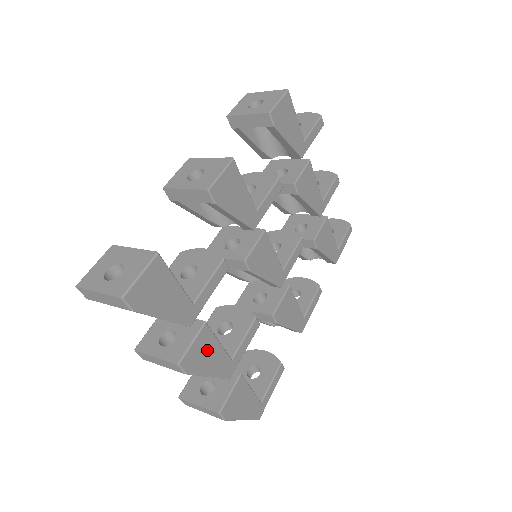
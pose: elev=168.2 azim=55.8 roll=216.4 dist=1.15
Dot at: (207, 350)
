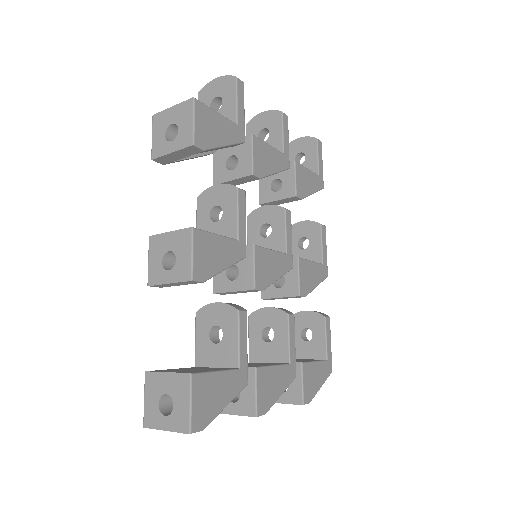
Dot at: (269, 382)
